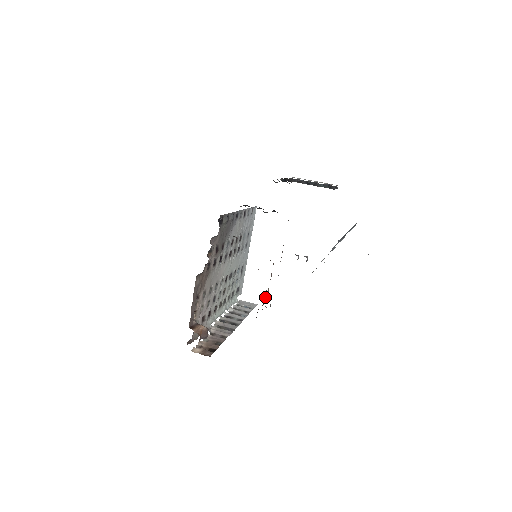
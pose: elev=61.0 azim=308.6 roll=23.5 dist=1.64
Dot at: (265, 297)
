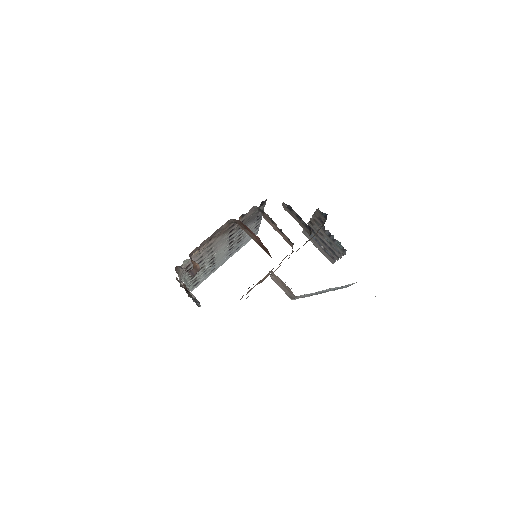
Dot at: (260, 282)
